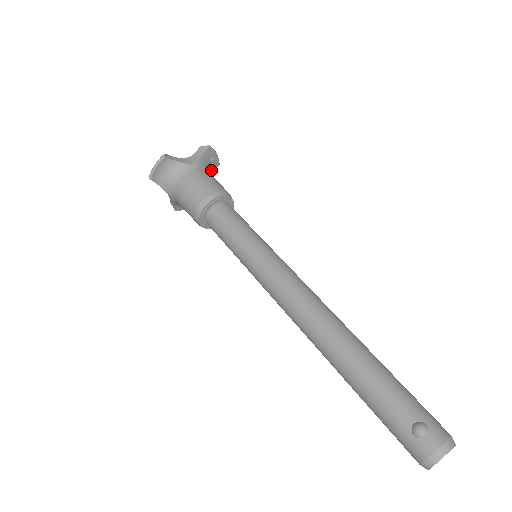
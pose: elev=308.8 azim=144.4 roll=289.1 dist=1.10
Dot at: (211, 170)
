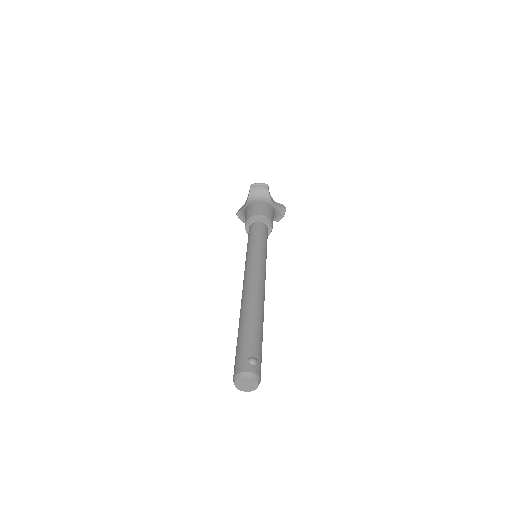
Dot at: (273, 218)
